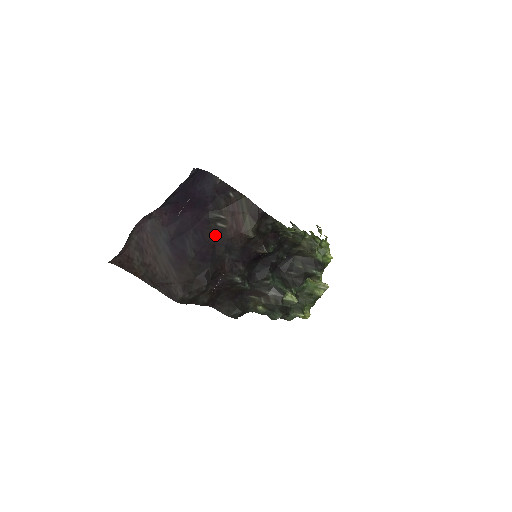
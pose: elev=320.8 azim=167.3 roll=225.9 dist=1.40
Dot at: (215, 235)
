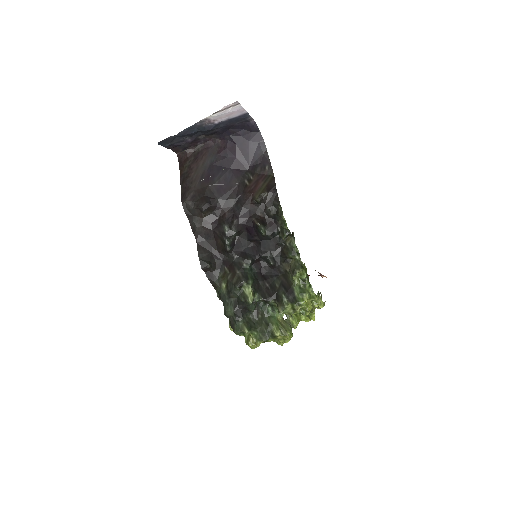
Dot at: (238, 185)
